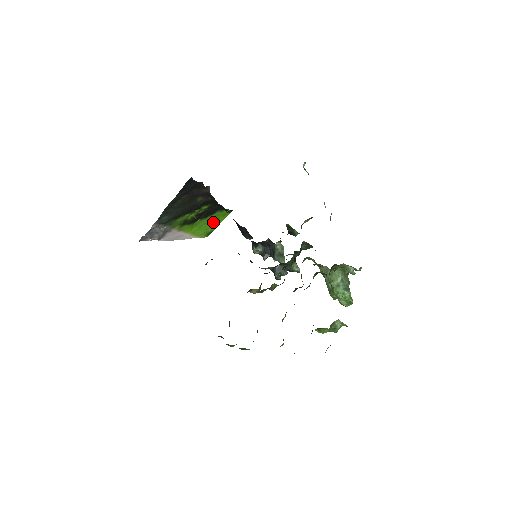
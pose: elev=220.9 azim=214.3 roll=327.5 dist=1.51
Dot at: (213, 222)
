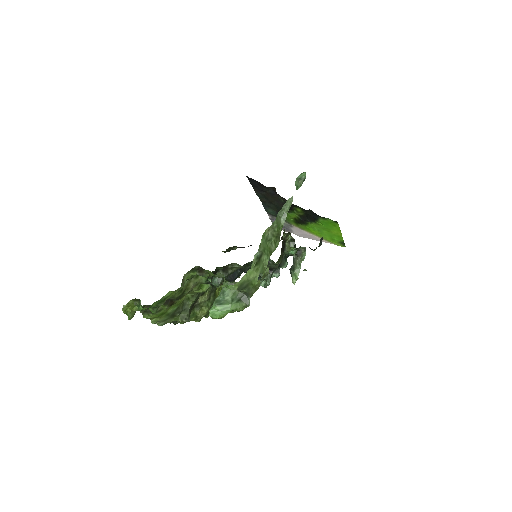
Dot at: (331, 230)
